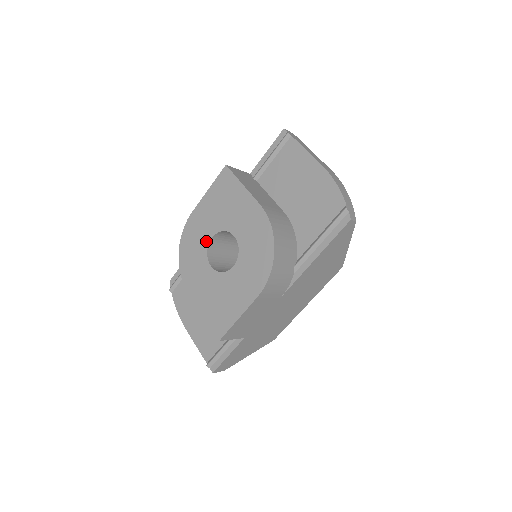
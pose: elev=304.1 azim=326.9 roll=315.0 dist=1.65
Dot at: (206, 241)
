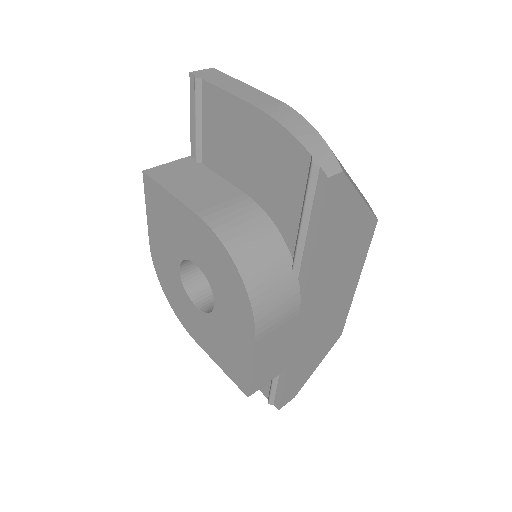
Dot at: (177, 276)
